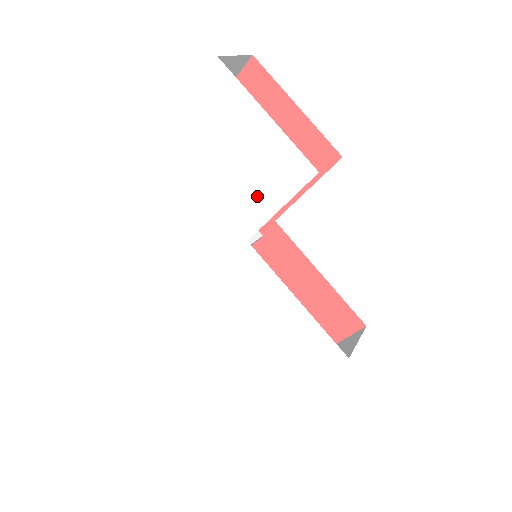
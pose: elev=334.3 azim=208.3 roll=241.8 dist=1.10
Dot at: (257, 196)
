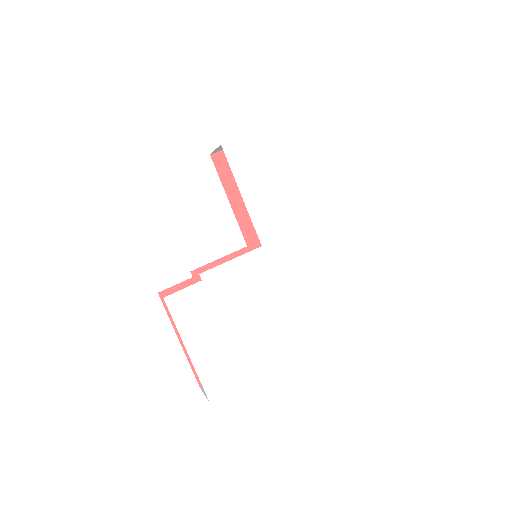
Dot at: (300, 206)
